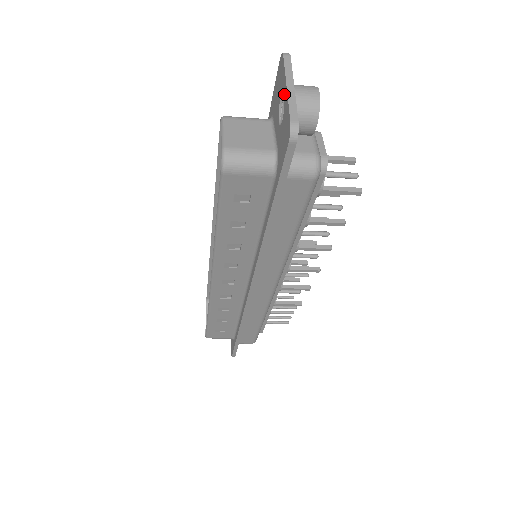
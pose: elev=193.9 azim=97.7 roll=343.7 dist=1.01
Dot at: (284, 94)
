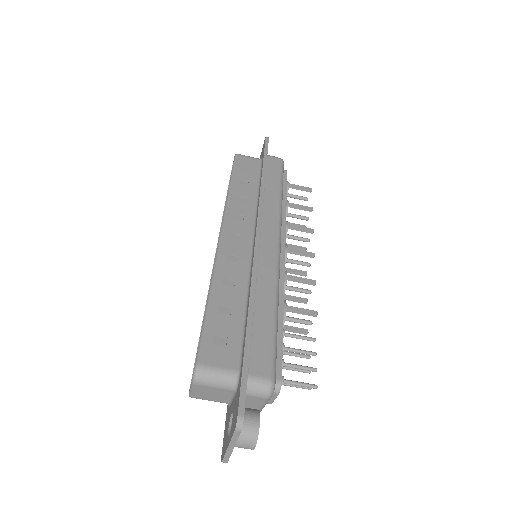
Dot at: occluded
